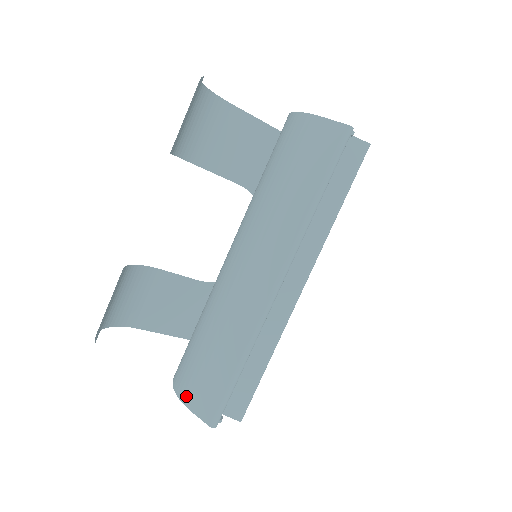
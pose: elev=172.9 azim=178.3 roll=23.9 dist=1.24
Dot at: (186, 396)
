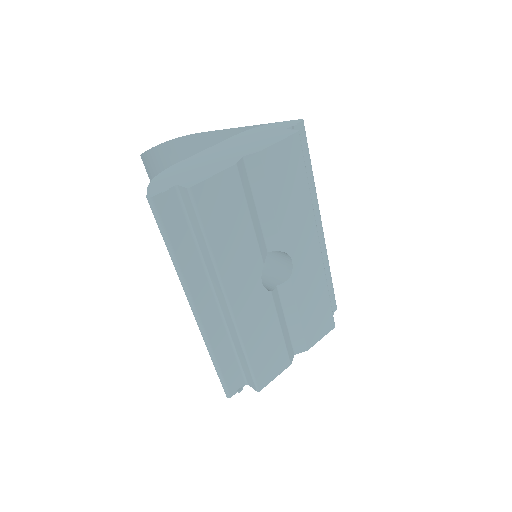
Dot at: occluded
